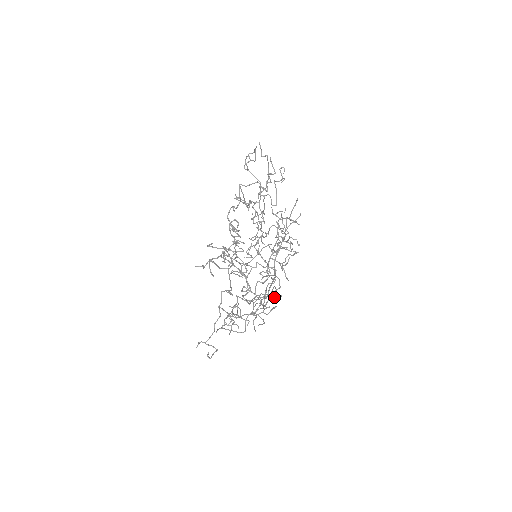
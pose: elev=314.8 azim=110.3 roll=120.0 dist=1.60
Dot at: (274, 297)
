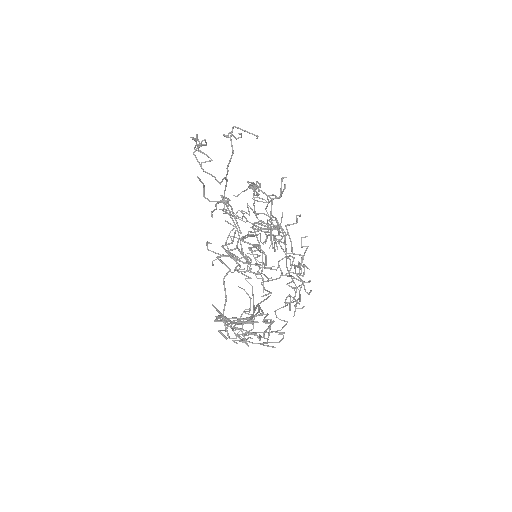
Dot at: occluded
